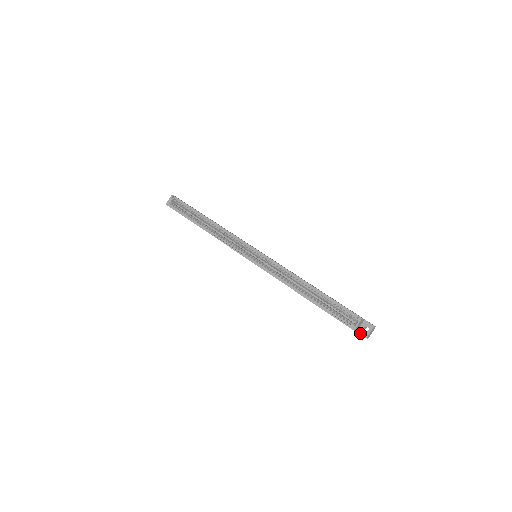
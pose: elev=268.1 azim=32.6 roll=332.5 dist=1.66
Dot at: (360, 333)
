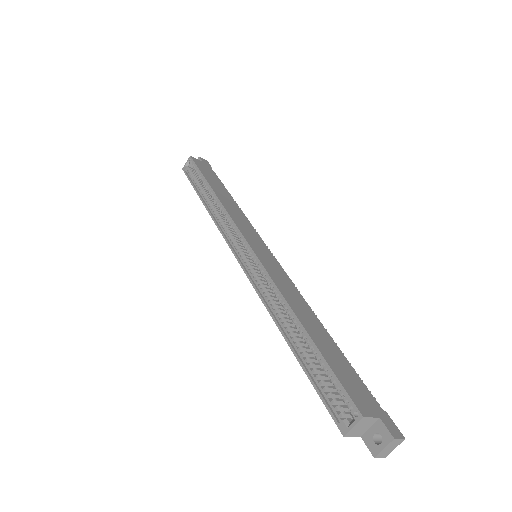
Dot at: (365, 442)
